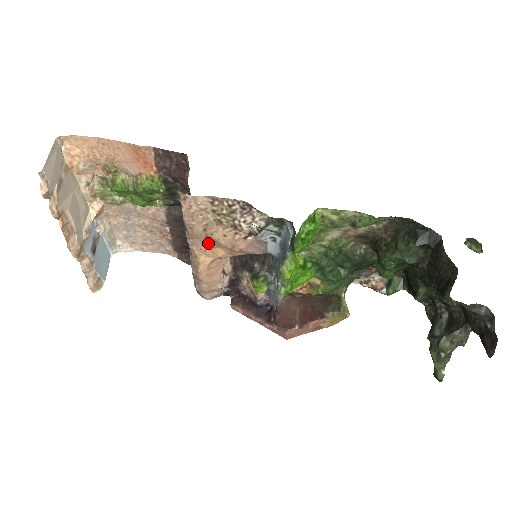
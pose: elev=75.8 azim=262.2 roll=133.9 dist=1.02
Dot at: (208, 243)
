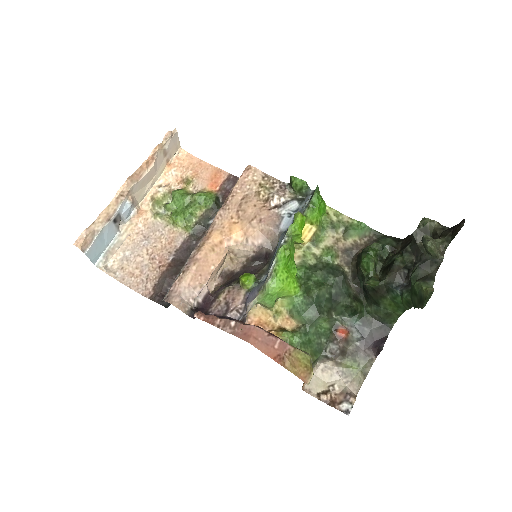
Dot at: (233, 217)
